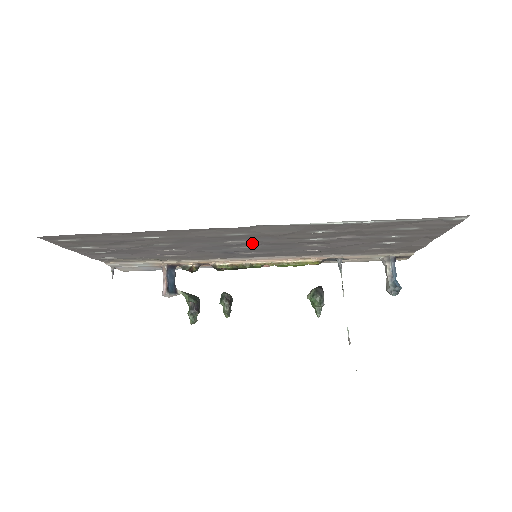
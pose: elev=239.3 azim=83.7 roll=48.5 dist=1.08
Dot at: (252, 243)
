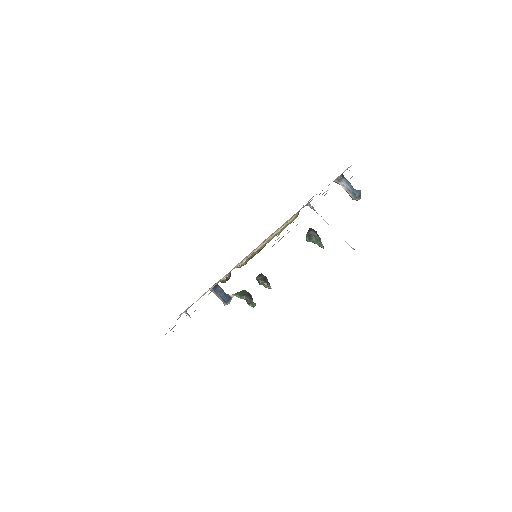
Dot at: occluded
